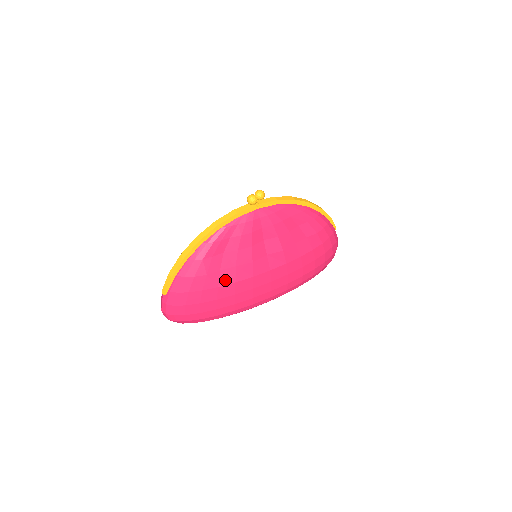
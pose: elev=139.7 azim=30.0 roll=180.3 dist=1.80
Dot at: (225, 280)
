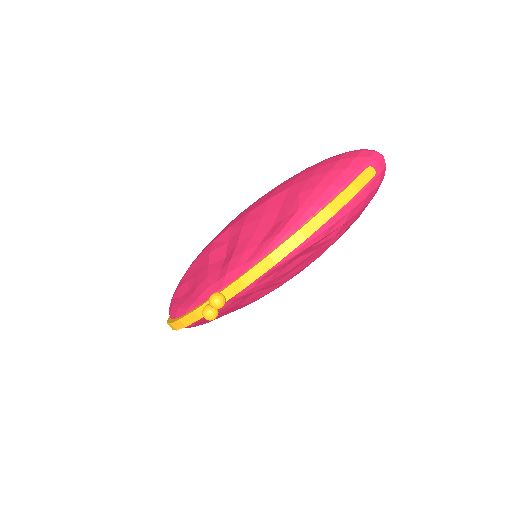
Dot at: (230, 312)
